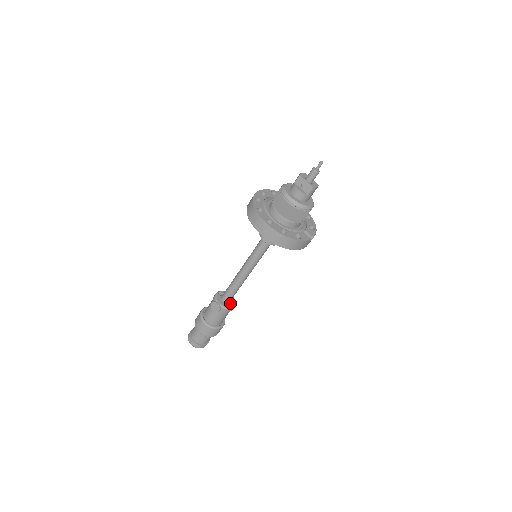
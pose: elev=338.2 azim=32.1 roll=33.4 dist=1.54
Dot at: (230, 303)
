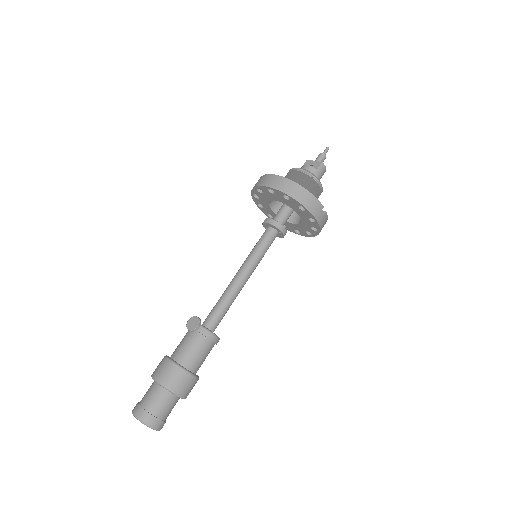
Dot at: occluded
